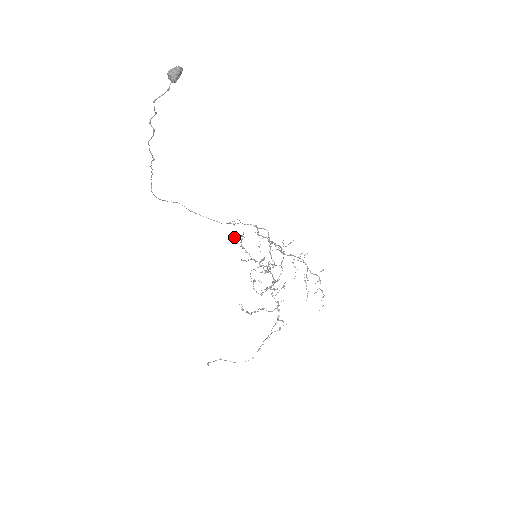
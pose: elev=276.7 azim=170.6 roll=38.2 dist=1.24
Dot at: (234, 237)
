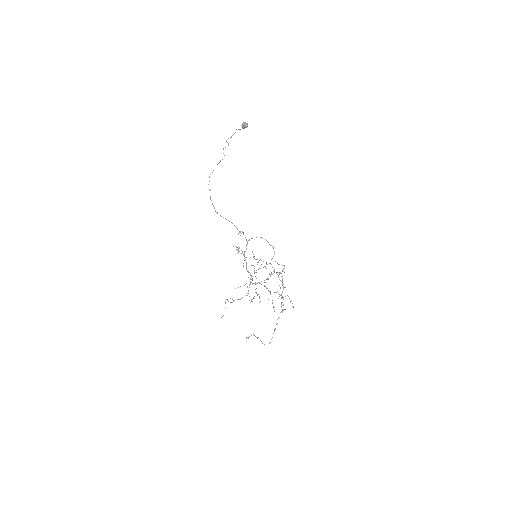
Dot at: (236, 247)
